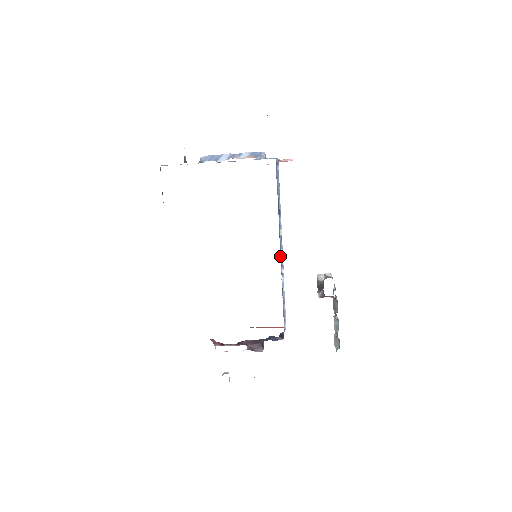
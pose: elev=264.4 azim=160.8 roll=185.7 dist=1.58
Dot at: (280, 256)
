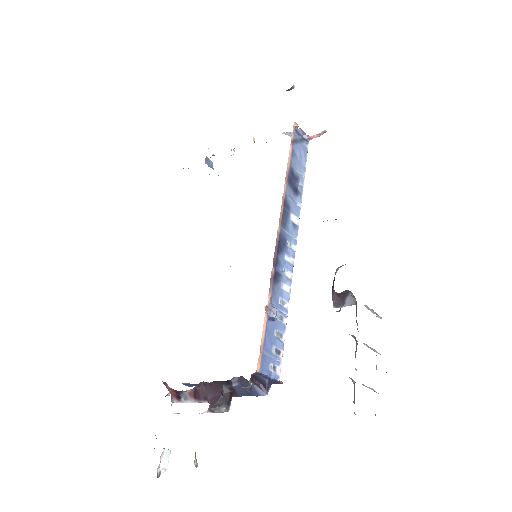
Dot at: (281, 244)
